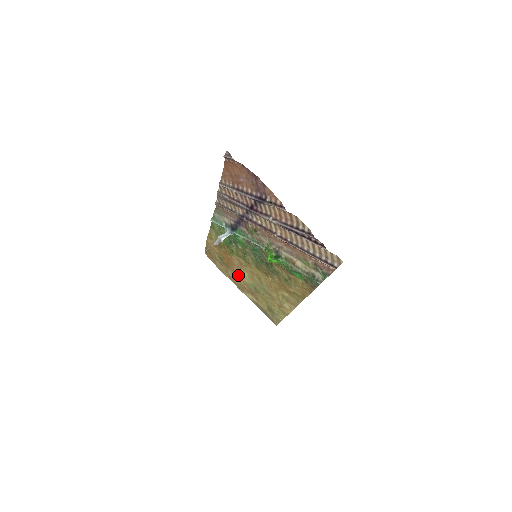
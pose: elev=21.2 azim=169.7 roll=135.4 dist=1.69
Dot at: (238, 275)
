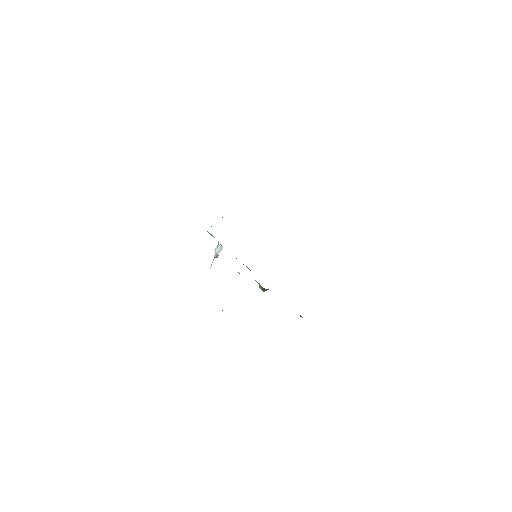
Dot at: occluded
